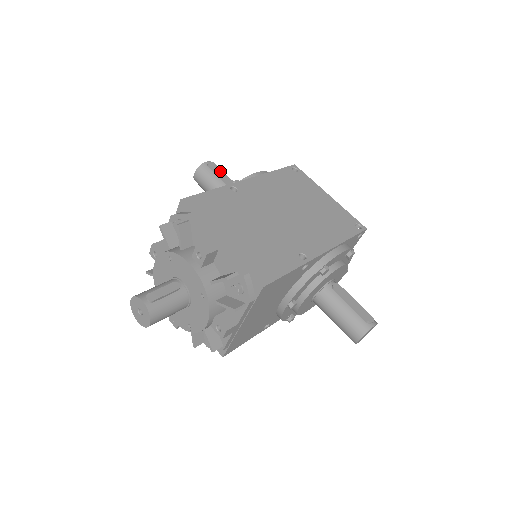
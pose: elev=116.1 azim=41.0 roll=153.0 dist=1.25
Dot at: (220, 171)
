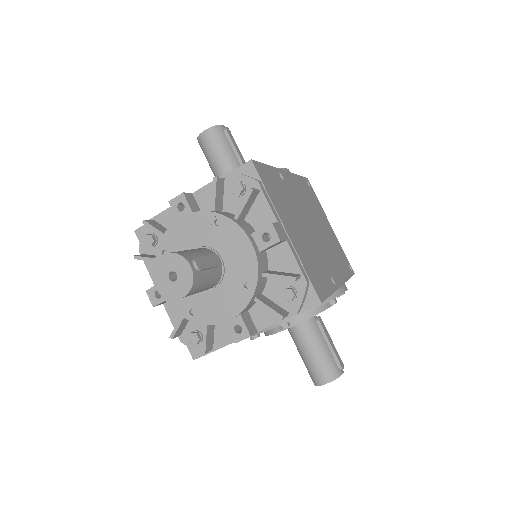
Dot at: (235, 144)
